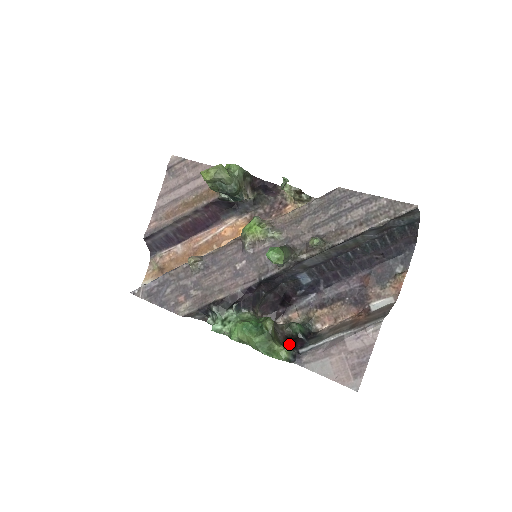
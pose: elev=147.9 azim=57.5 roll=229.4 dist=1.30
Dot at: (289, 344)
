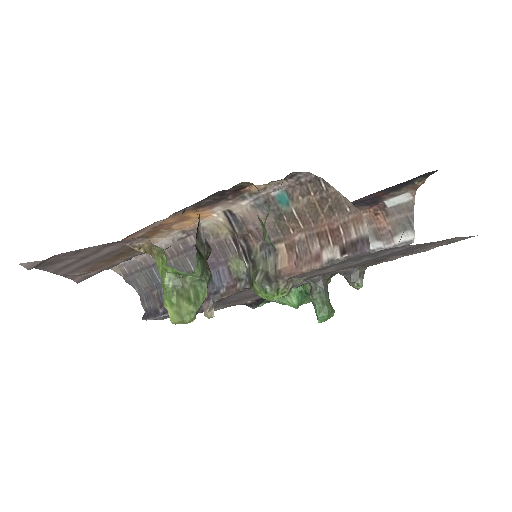
Dot at: occluded
